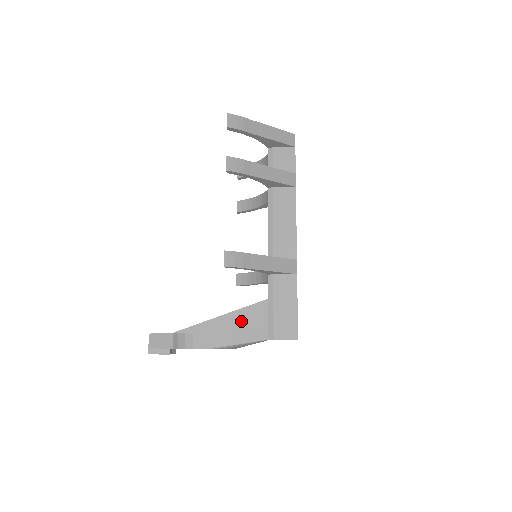
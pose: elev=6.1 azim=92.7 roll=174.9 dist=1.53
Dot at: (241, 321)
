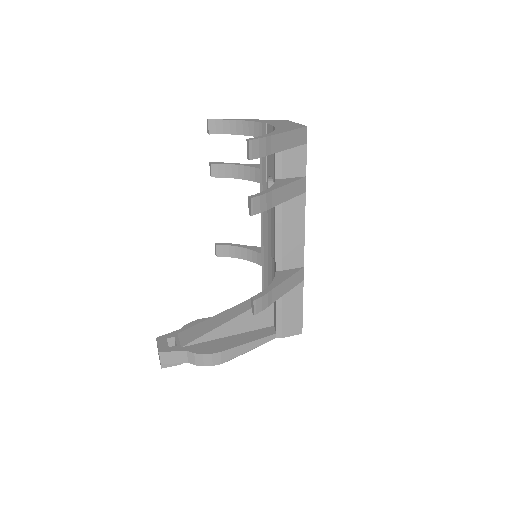
Dot at: (247, 322)
